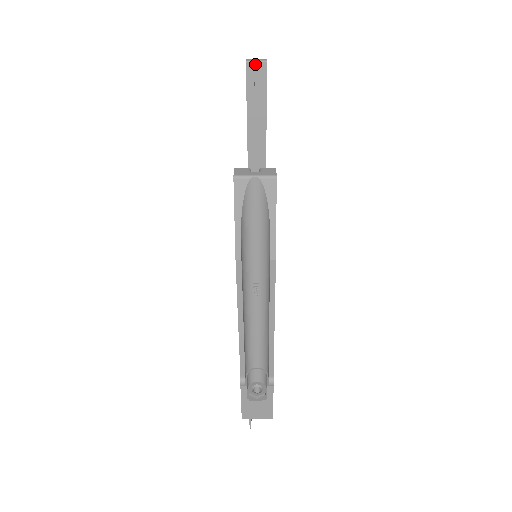
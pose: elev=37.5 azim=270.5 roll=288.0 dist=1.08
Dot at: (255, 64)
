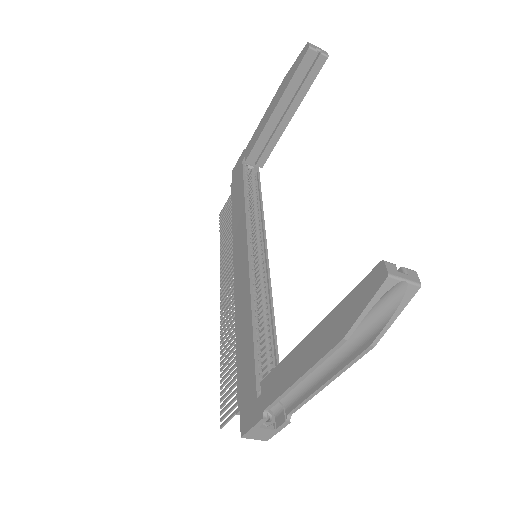
Dot at: (315, 52)
